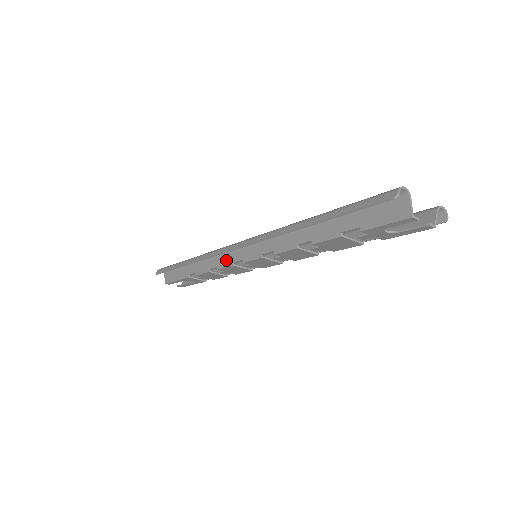
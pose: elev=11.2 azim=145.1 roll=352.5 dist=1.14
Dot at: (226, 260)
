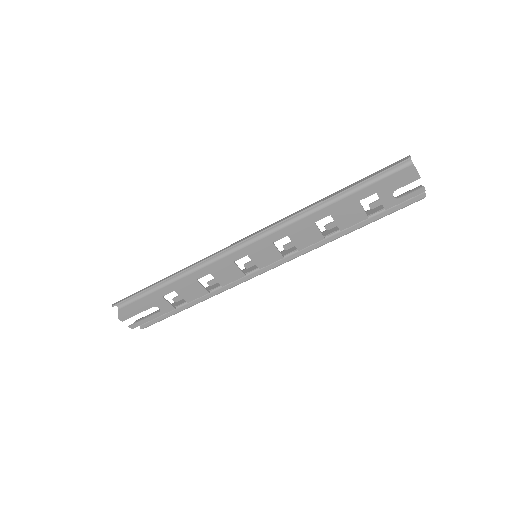
Dot at: (224, 262)
